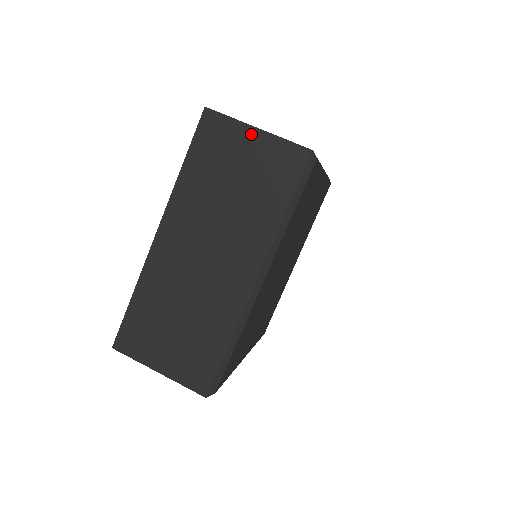
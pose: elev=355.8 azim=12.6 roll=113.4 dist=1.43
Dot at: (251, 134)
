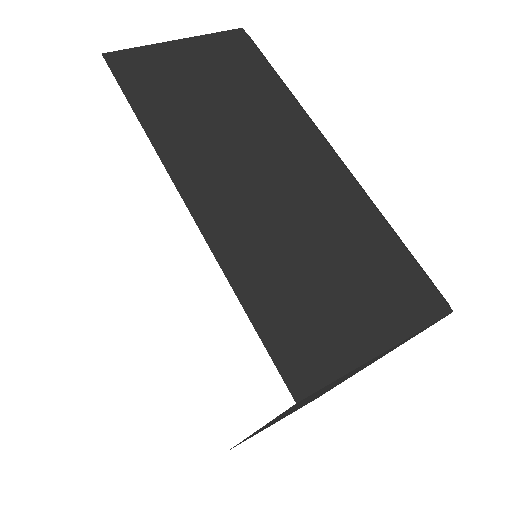
Dot at: (176, 47)
